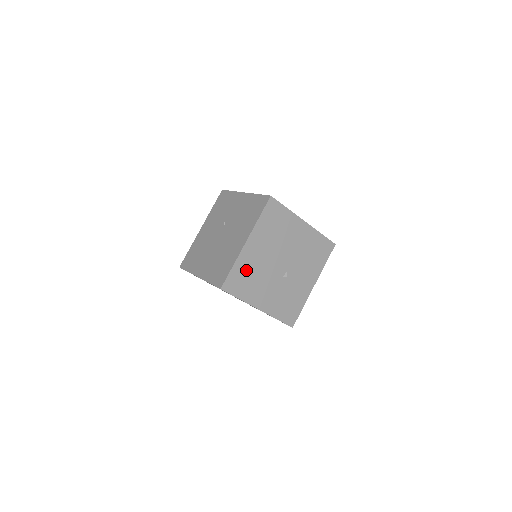
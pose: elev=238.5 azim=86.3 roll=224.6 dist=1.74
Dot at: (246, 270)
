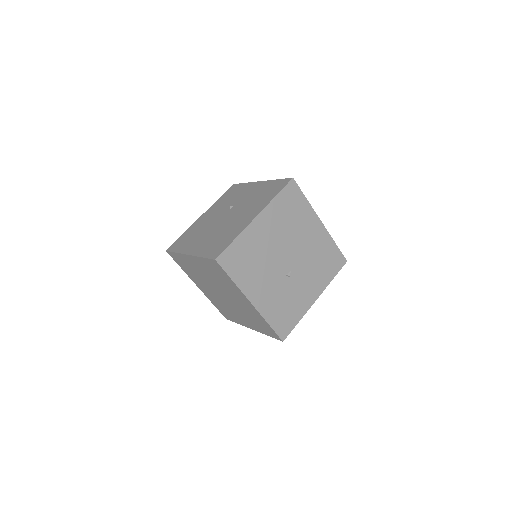
Dot at: (248, 249)
